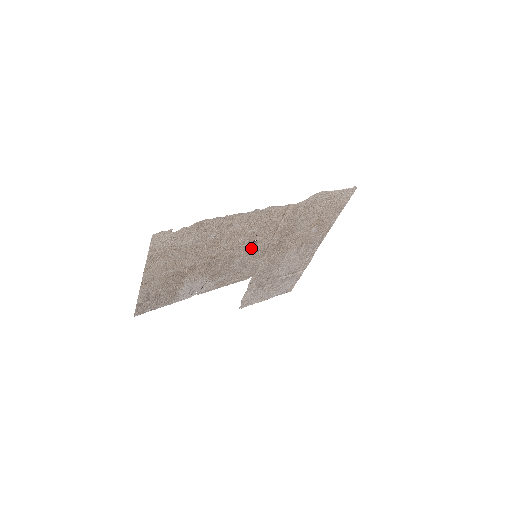
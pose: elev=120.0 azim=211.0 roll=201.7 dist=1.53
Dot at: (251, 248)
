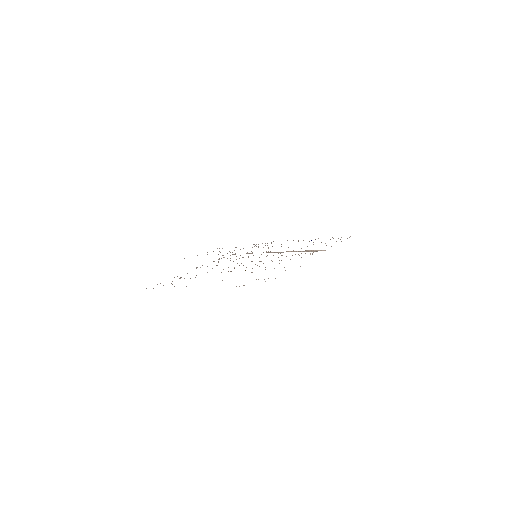
Dot at: occluded
